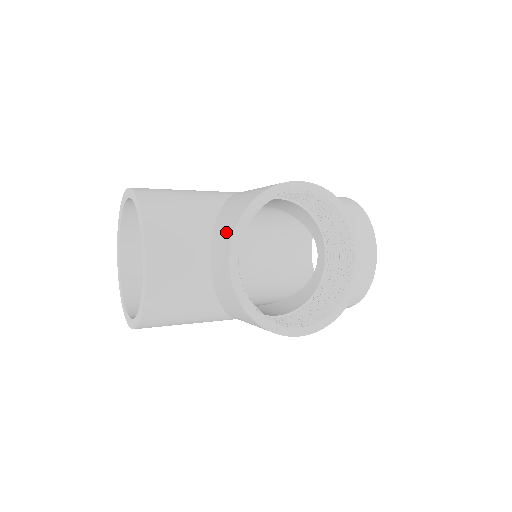
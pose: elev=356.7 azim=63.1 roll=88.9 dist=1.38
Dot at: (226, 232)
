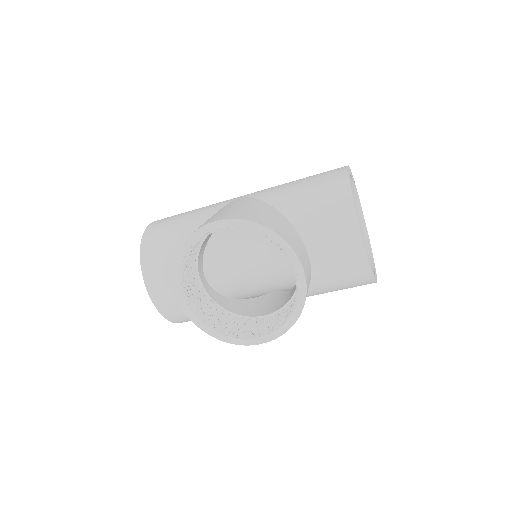
Dot at: occluded
